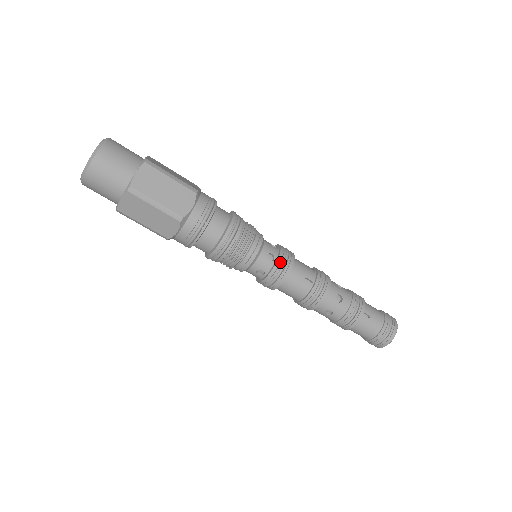
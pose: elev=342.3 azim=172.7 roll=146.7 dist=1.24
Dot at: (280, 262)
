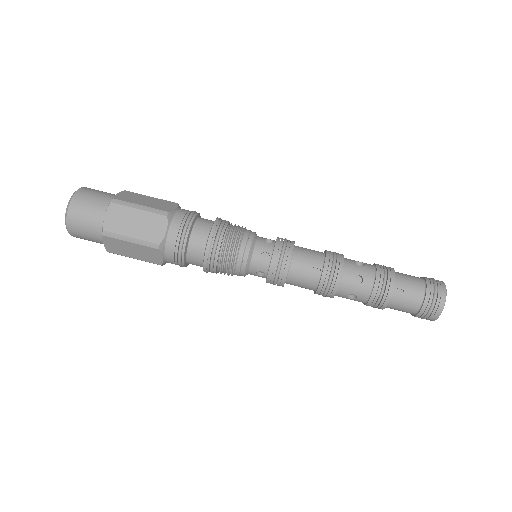
Dot at: (275, 259)
